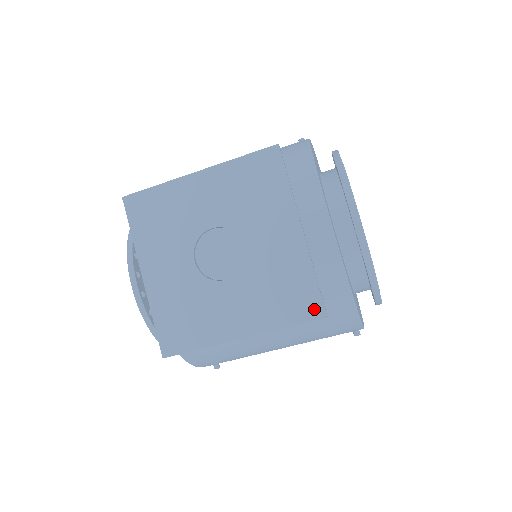
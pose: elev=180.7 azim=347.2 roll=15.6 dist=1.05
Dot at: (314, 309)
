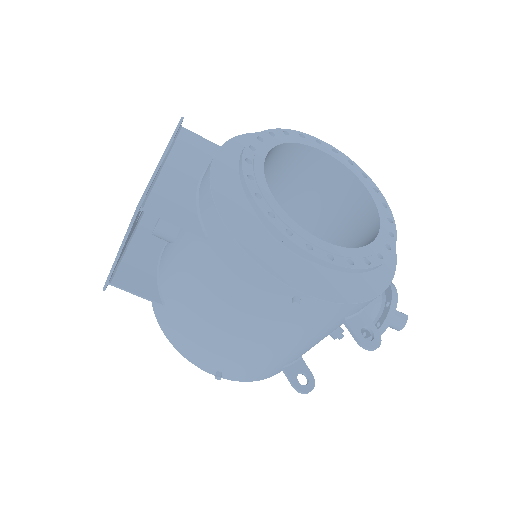
Dot at: occluded
